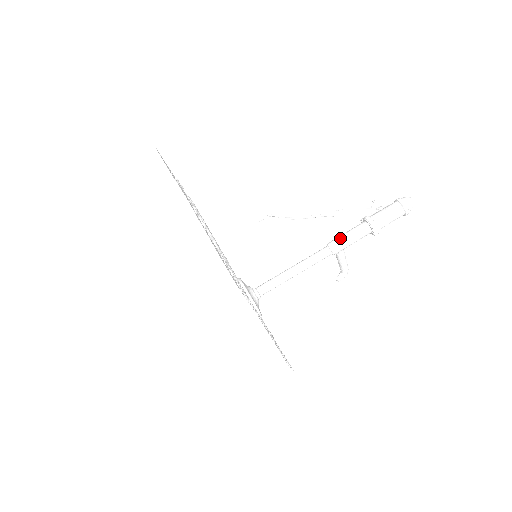
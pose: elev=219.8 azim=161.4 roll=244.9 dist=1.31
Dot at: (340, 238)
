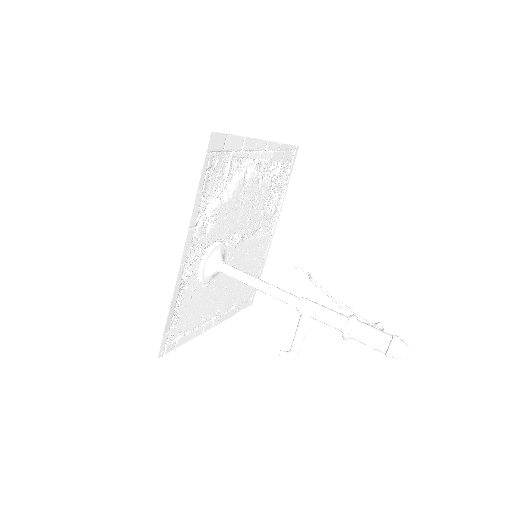
Dot at: occluded
